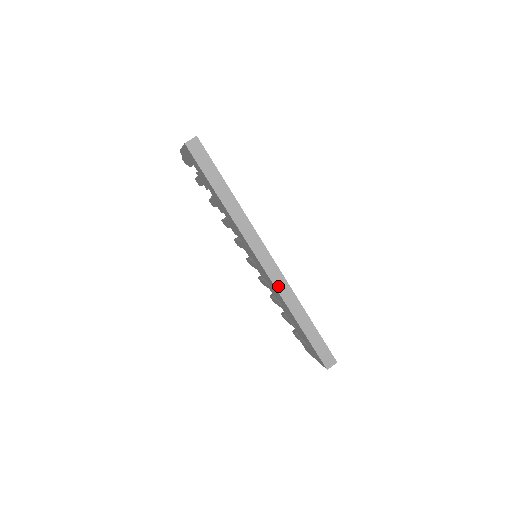
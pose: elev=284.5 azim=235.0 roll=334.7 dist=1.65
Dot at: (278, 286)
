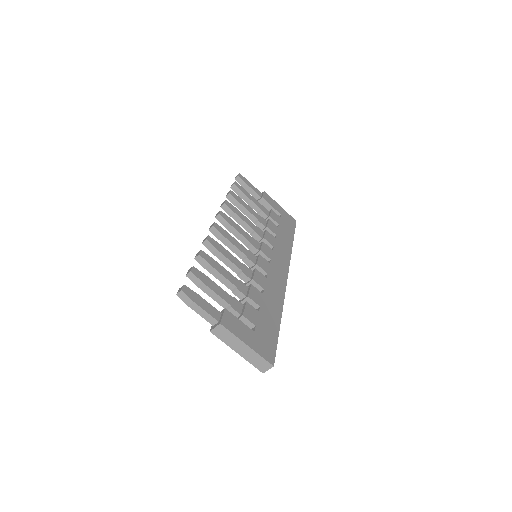
Dot at: occluded
